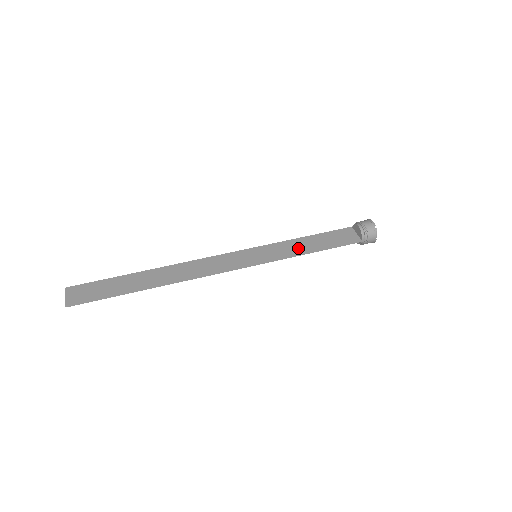
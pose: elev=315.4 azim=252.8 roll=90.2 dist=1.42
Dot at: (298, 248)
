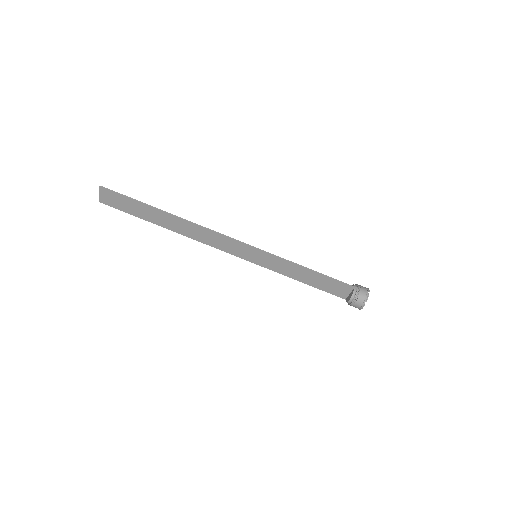
Dot at: (292, 273)
